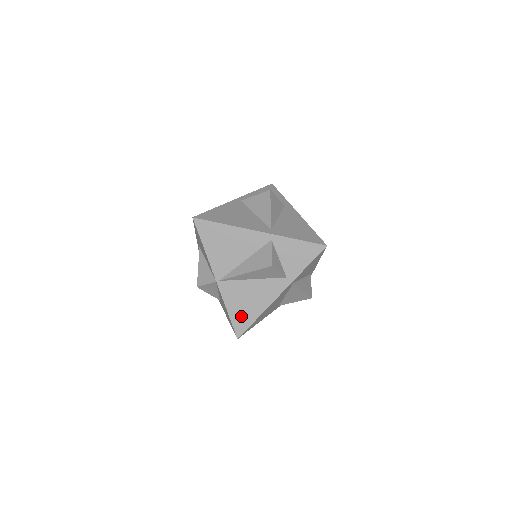
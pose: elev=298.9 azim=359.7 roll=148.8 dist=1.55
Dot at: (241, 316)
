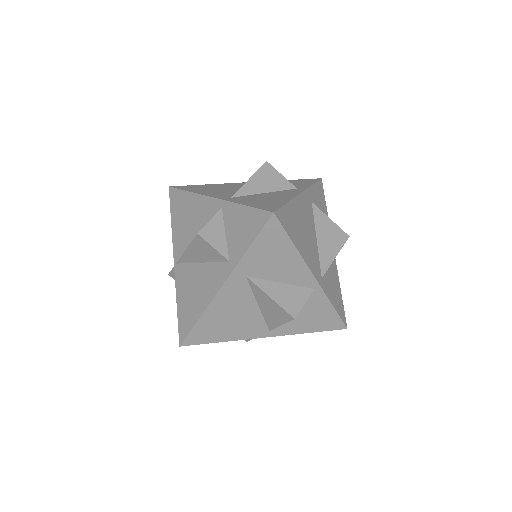
Dot at: (186, 314)
